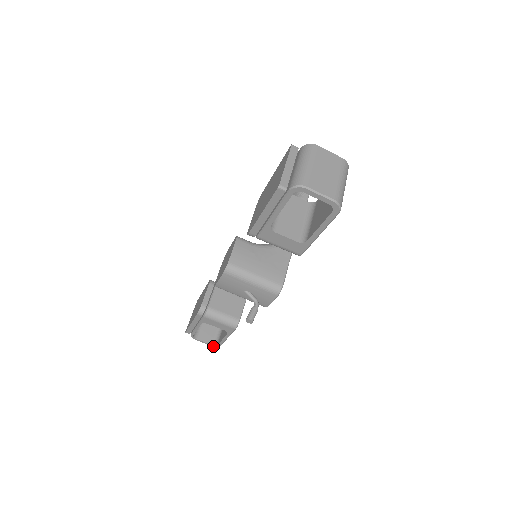
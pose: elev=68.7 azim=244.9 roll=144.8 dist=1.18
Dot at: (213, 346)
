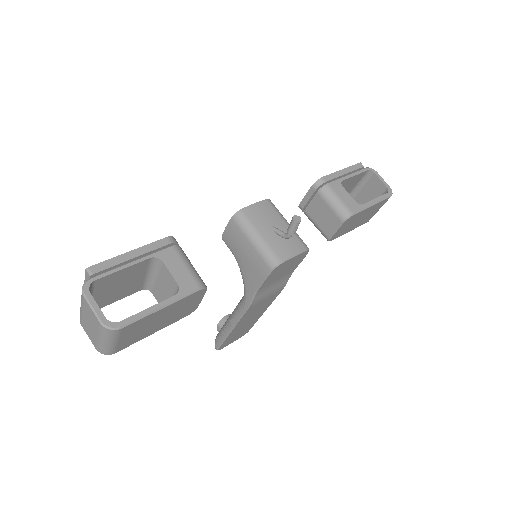
Dot at: (103, 323)
